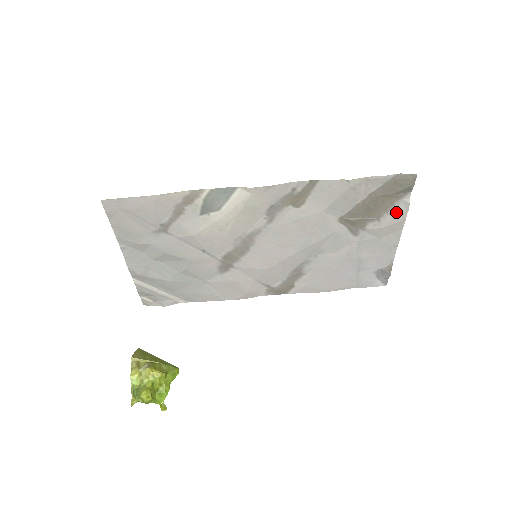
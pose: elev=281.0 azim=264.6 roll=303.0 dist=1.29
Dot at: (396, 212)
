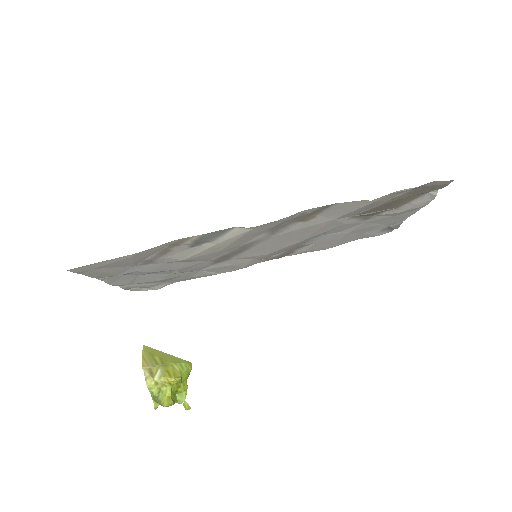
Dot at: (418, 202)
